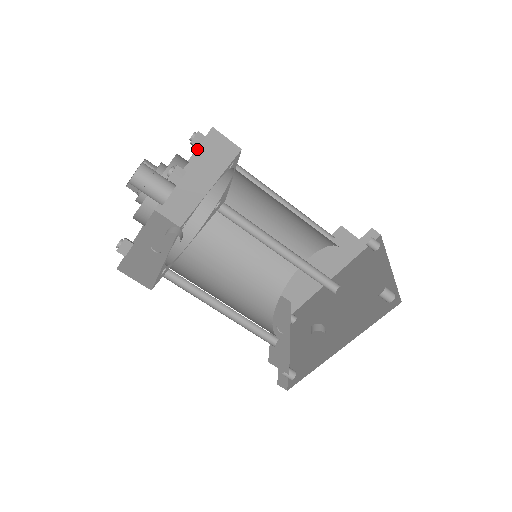
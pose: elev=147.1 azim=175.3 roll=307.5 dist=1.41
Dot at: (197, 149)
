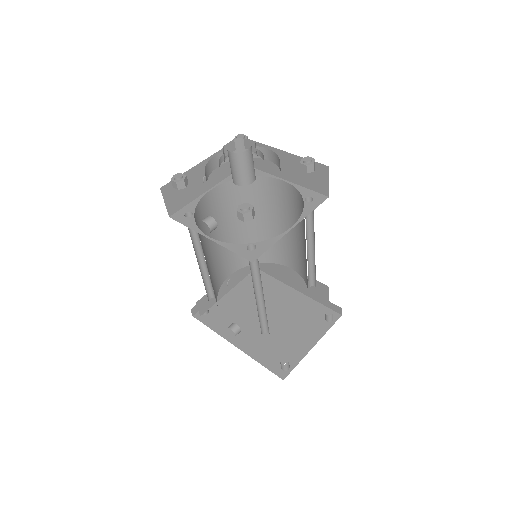
Dot at: occluded
